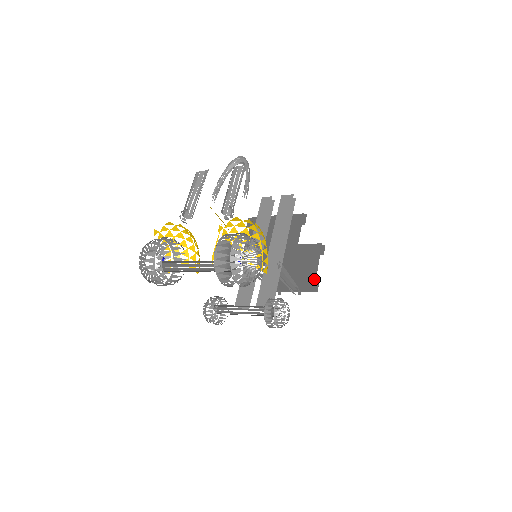
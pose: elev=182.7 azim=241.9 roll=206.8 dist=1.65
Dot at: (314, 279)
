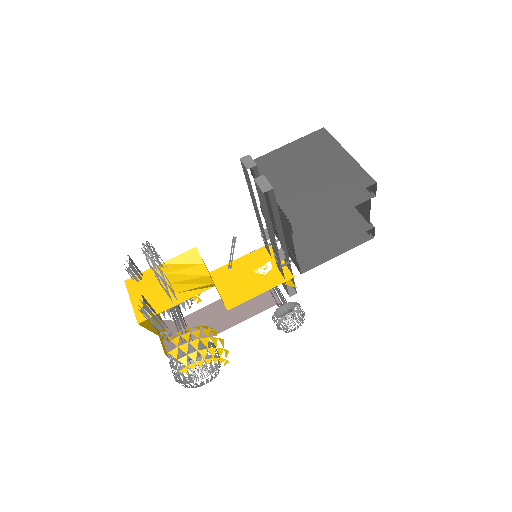
Dot at: (368, 222)
